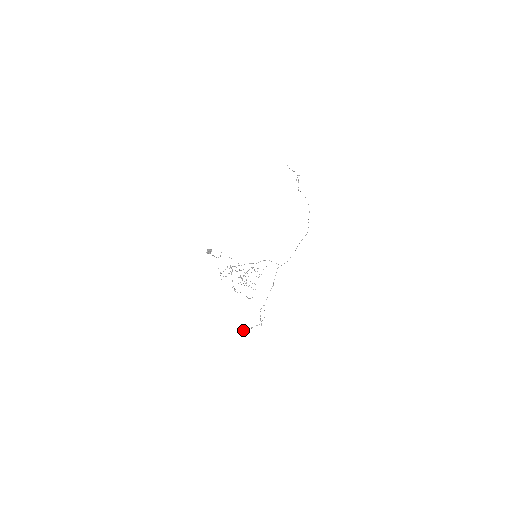
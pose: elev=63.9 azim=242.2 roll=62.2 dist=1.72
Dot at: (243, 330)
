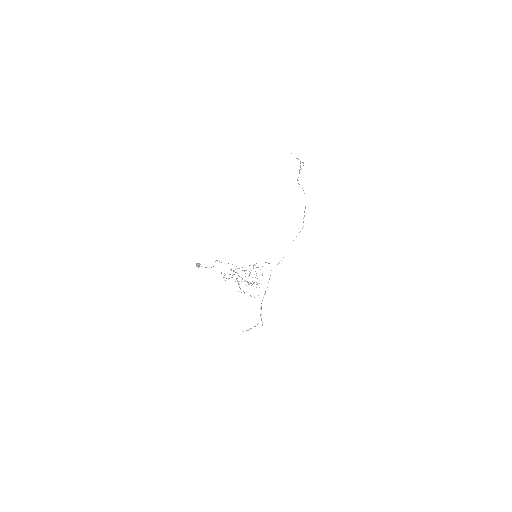
Dot at: occluded
